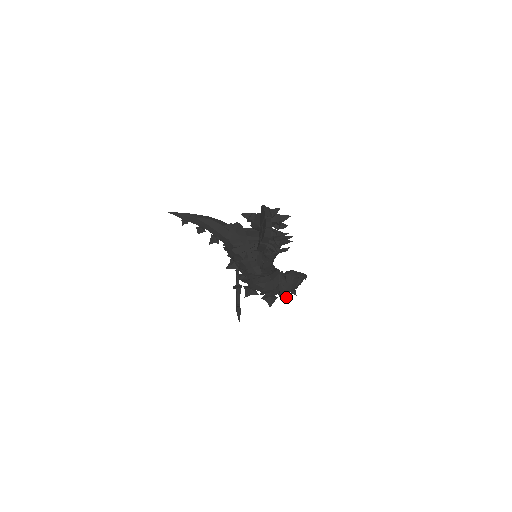
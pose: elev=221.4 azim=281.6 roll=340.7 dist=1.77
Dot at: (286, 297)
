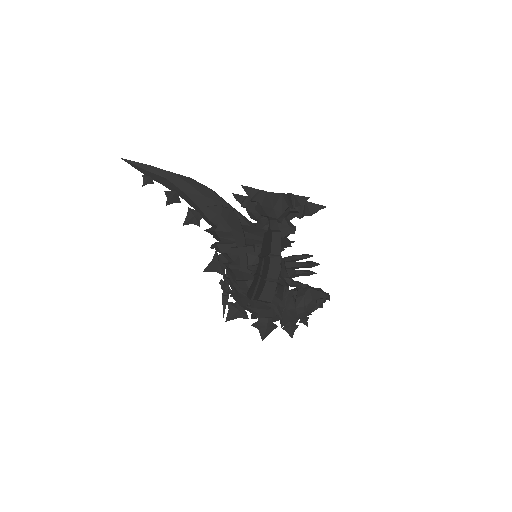
Dot at: (290, 328)
